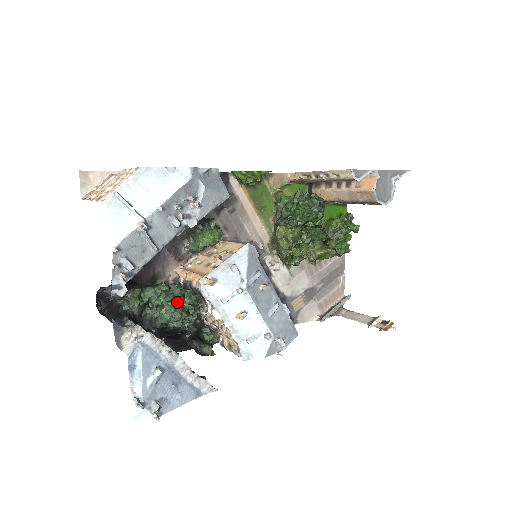
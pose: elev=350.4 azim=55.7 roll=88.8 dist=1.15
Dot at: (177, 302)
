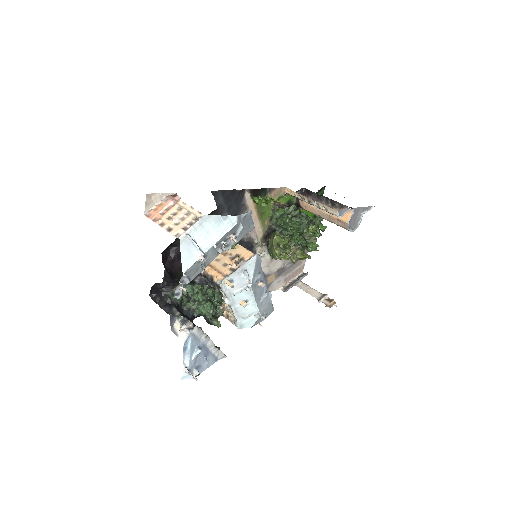
Dot at: occluded
